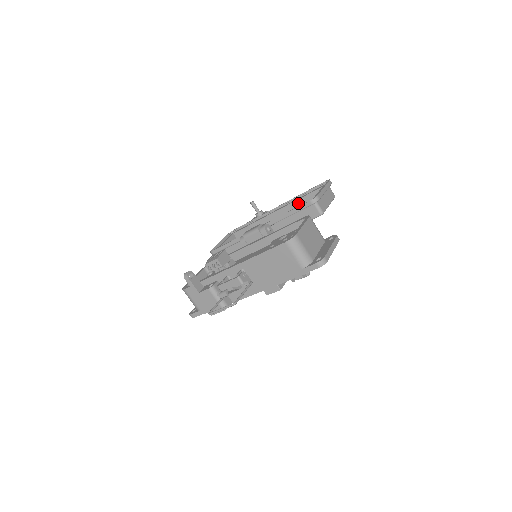
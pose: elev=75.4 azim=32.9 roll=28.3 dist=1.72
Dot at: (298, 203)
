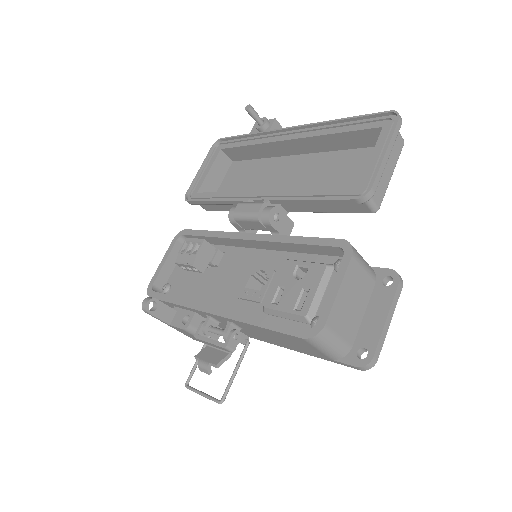
Dot at: (332, 138)
